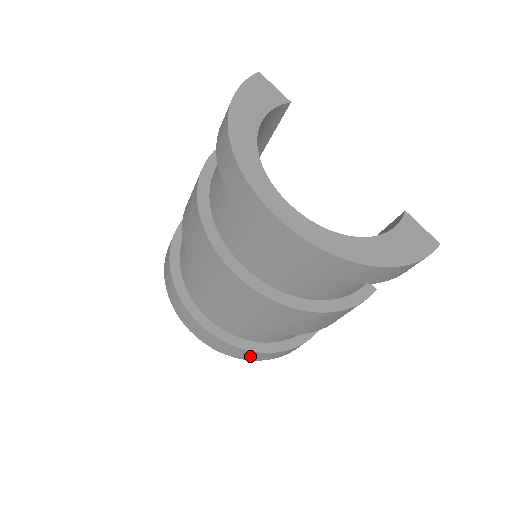
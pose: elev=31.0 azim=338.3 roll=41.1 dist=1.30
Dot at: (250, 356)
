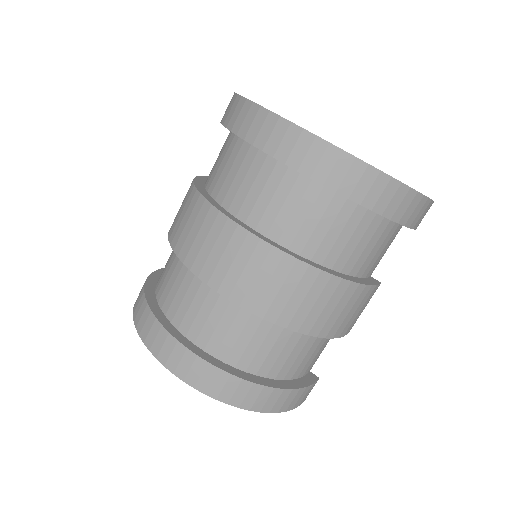
Dot at: (253, 398)
